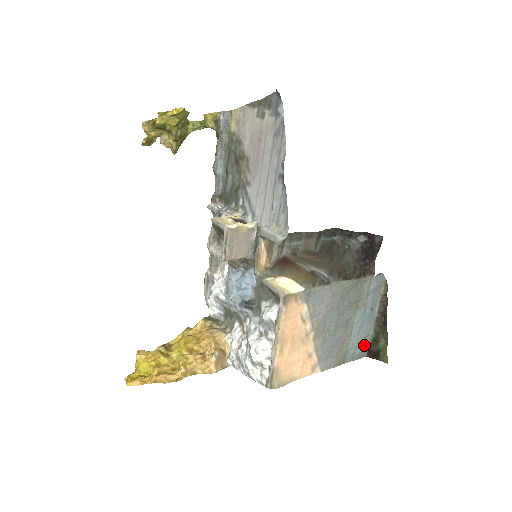
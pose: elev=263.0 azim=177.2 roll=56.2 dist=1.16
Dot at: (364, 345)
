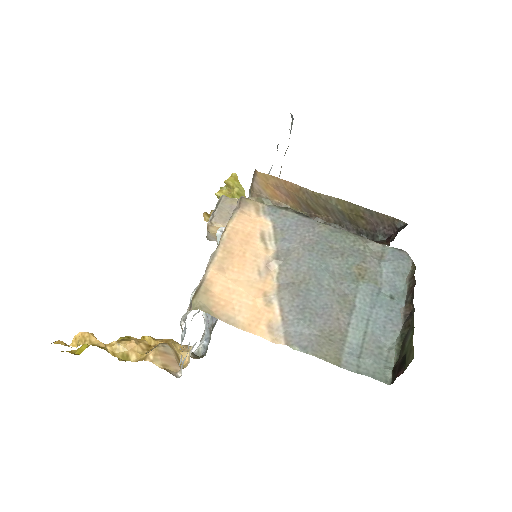
Dot at: (383, 357)
